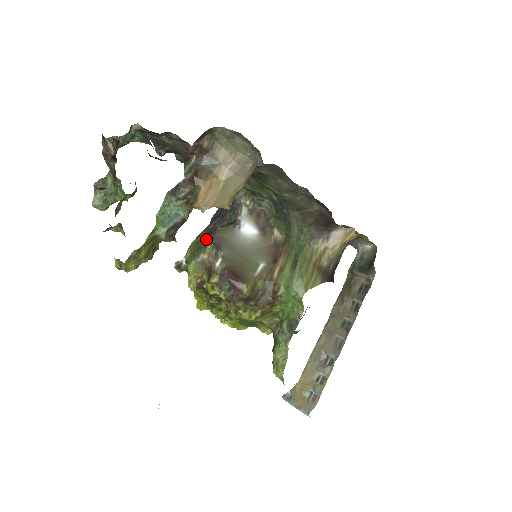
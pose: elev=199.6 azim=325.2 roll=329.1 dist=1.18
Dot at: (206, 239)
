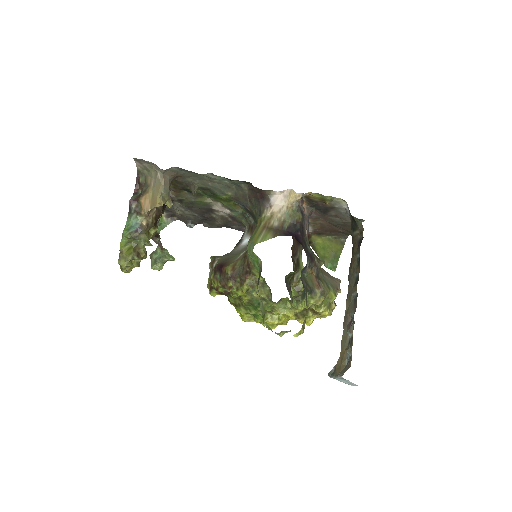
Dot at: occluded
